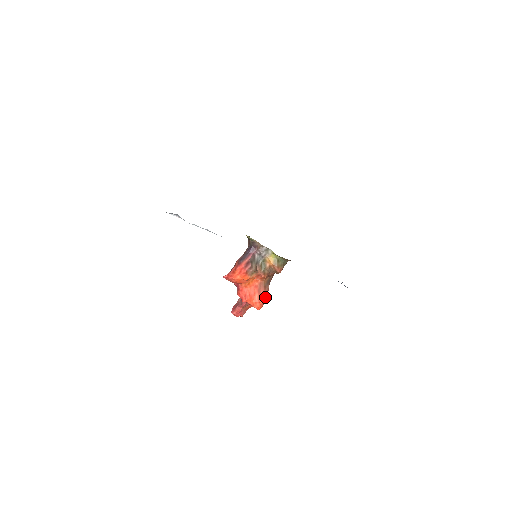
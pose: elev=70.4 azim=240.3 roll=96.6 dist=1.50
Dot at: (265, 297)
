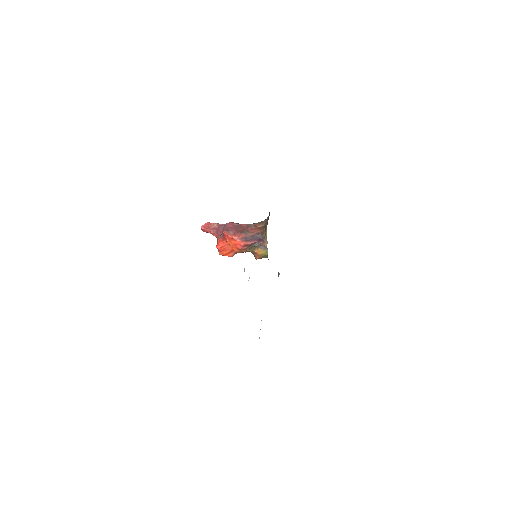
Dot at: (231, 255)
